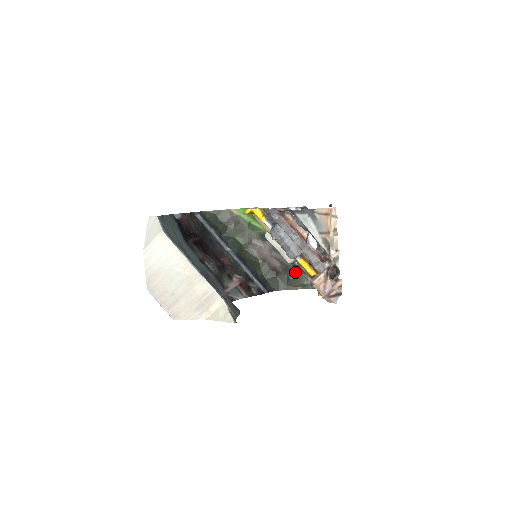
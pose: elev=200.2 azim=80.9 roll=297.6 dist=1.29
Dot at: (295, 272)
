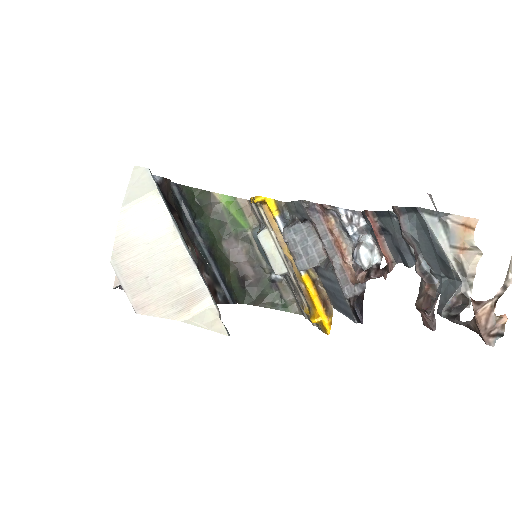
Dot at: (268, 287)
